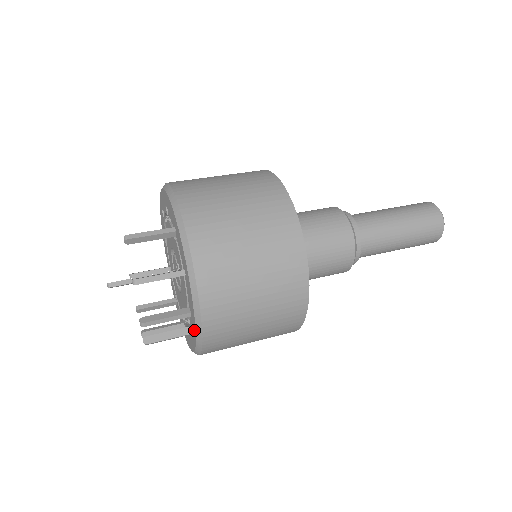
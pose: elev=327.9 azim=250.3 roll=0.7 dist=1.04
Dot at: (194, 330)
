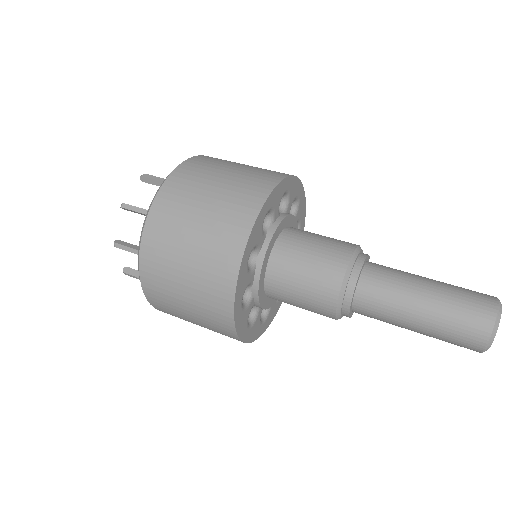
Dot at: occluded
